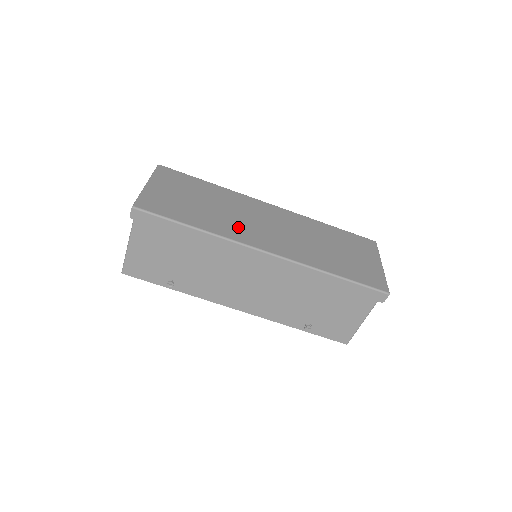
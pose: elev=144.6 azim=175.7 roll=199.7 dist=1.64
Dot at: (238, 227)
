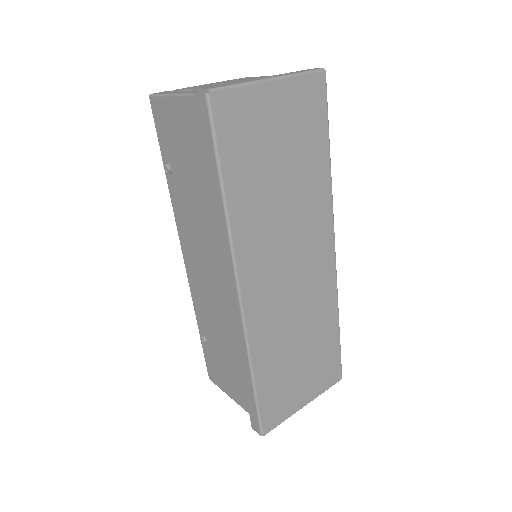
Dot at: (263, 240)
